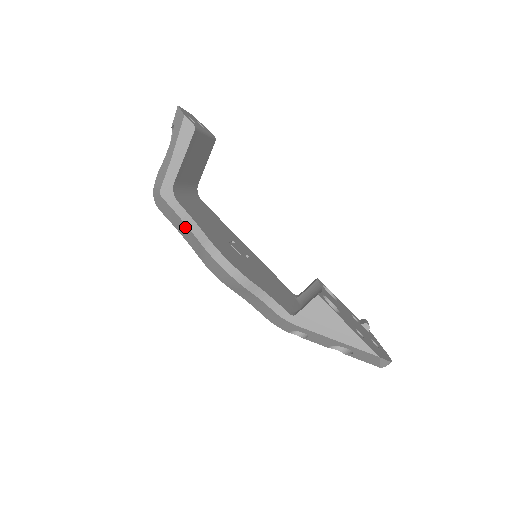
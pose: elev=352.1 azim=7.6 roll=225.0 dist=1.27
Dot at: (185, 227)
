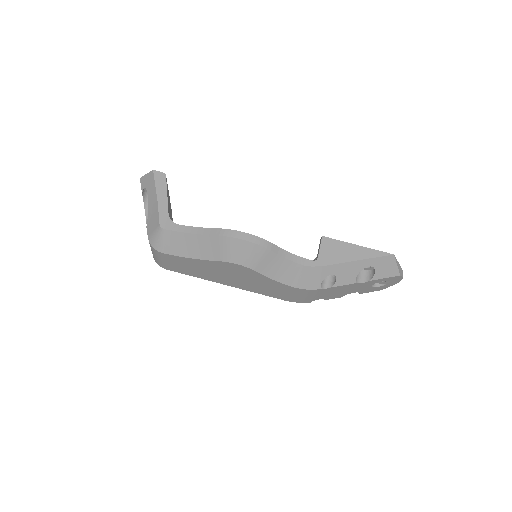
Dot at: (195, 239)
